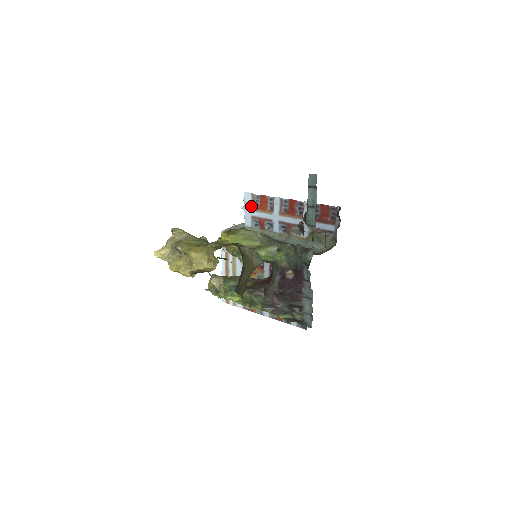
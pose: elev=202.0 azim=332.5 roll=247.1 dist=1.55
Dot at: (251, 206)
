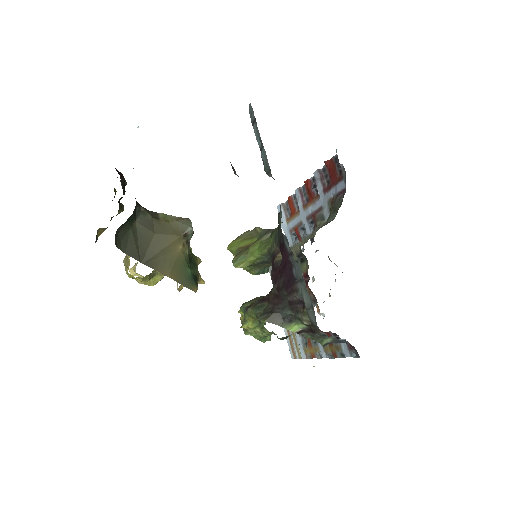
Dot at: (285, 219)
